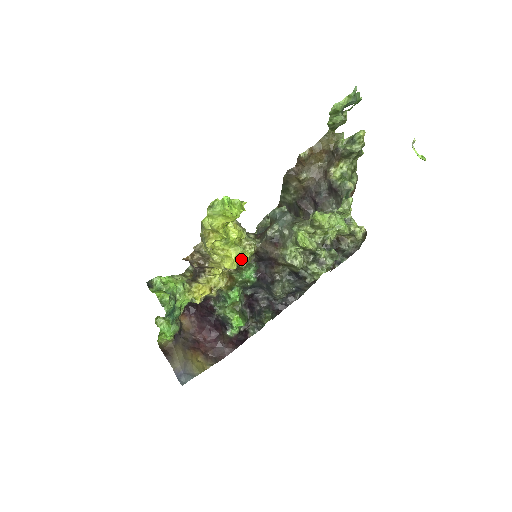
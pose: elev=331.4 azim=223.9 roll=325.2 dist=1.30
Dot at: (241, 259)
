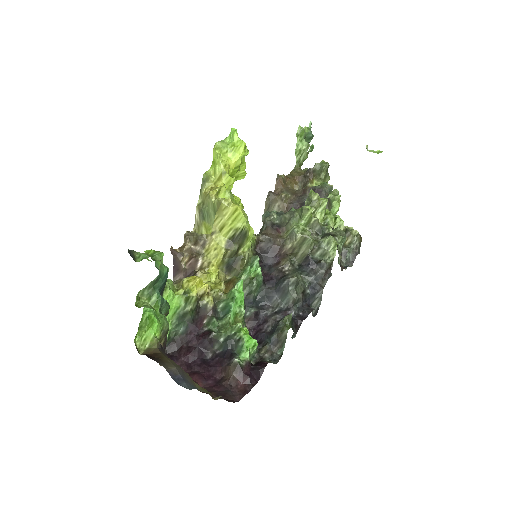
Dot at: (247, 228)
